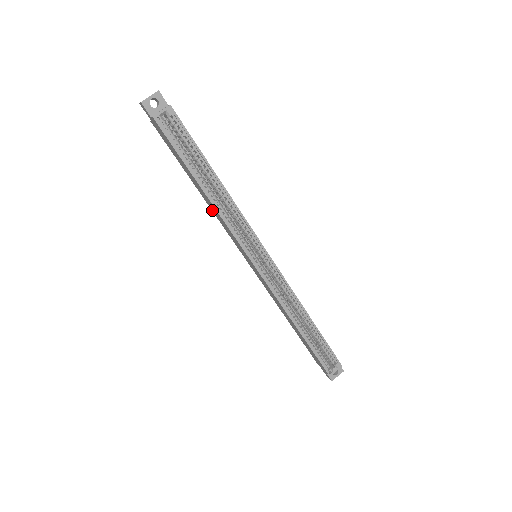
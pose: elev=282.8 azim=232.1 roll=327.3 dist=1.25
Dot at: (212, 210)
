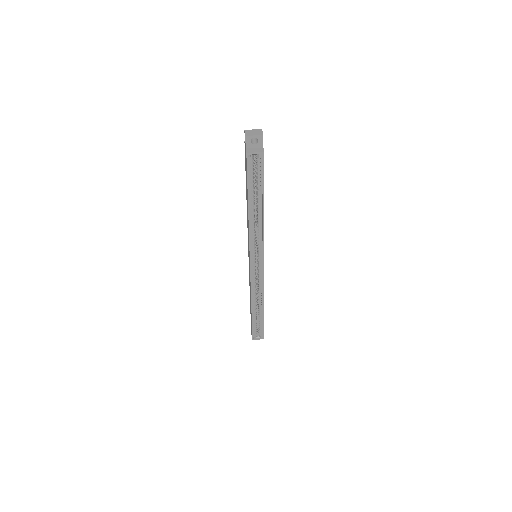
Dot at: occluded
